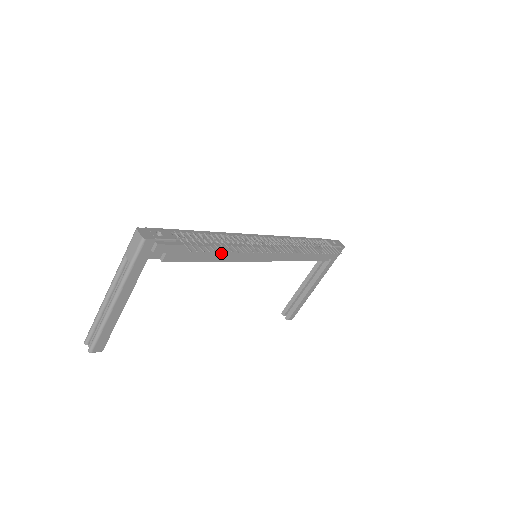
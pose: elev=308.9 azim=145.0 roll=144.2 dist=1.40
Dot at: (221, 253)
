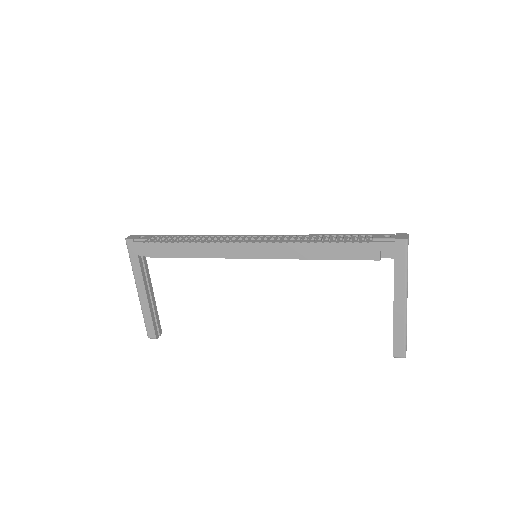
Dot at: (194, 249)
